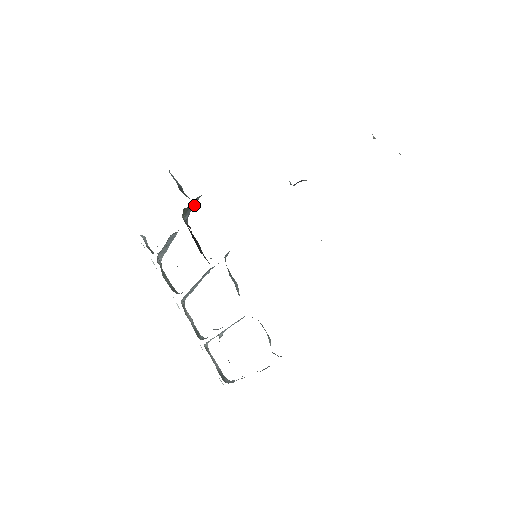
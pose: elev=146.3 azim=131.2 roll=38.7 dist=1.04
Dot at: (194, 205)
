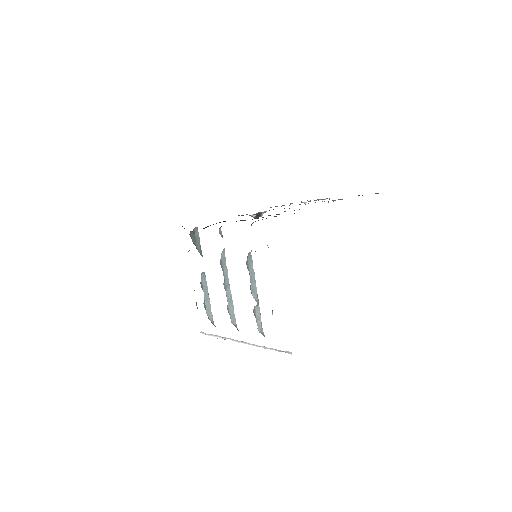
Dot at: (199, 240)
